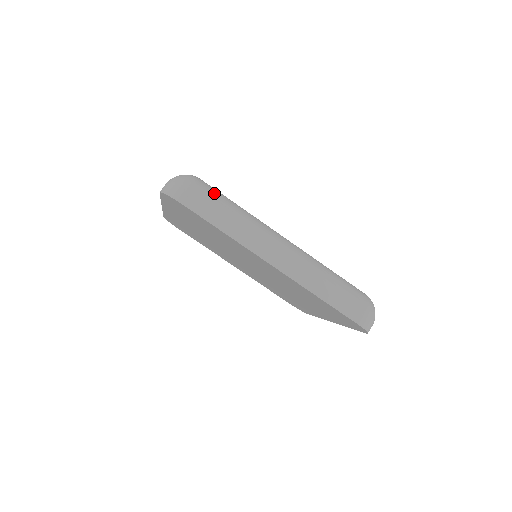
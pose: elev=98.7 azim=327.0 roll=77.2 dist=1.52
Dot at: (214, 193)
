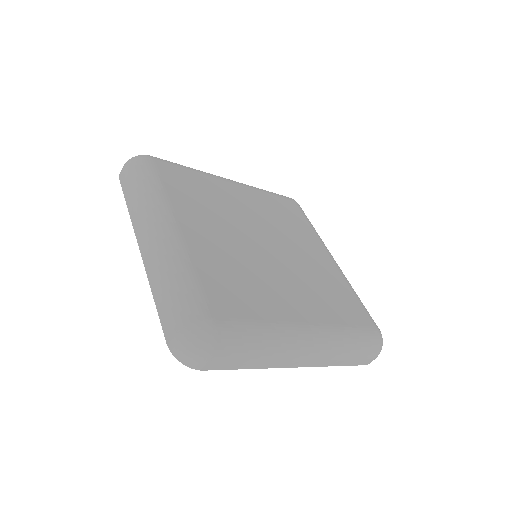
Dot at: (237, 341)
